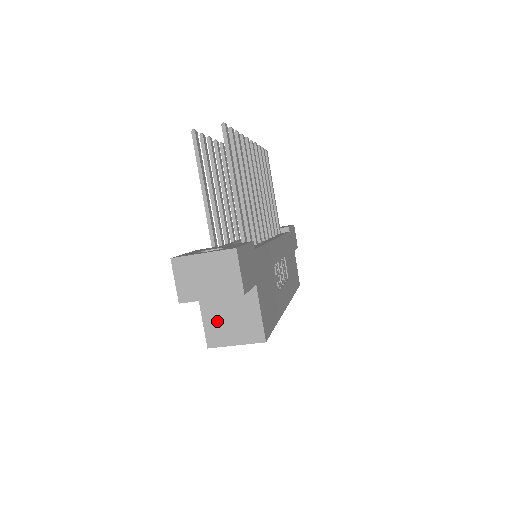
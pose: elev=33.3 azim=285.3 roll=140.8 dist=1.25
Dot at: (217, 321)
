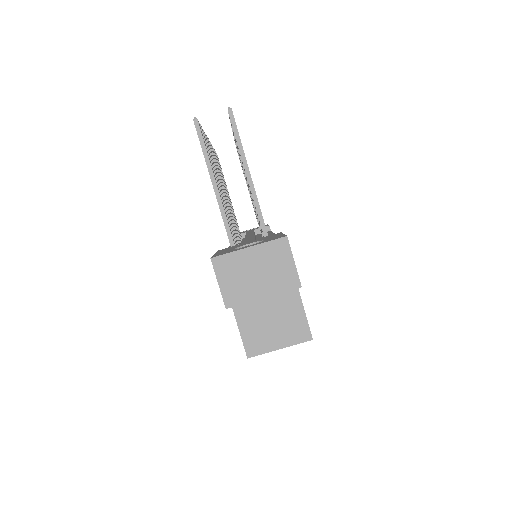
Dot at: (255, 326)
